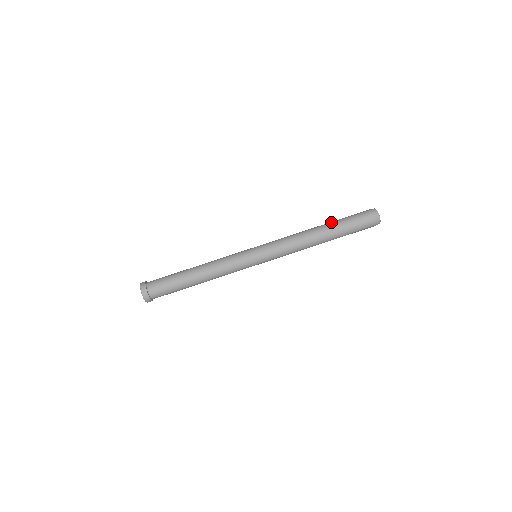
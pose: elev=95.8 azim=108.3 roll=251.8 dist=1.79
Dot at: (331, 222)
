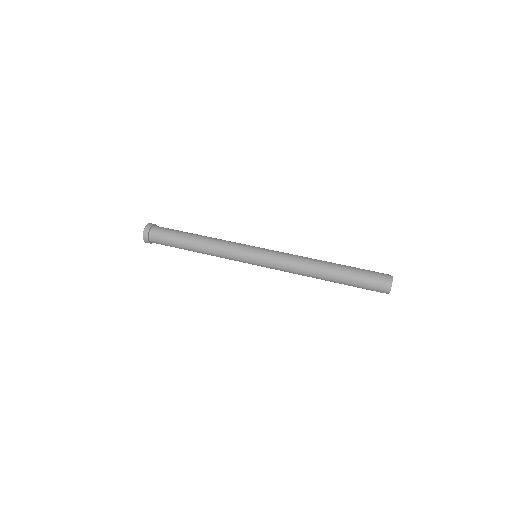
Dot at: (341, 266)
